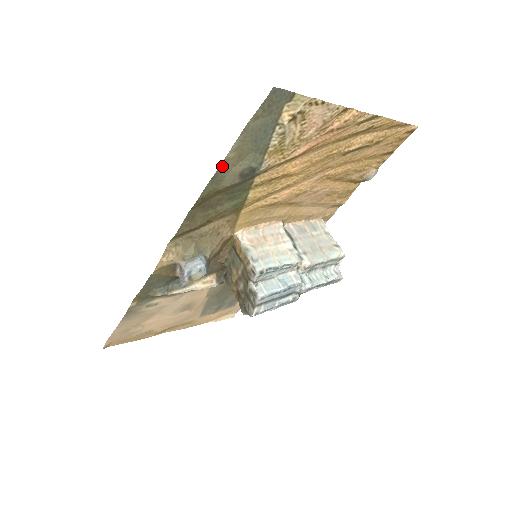
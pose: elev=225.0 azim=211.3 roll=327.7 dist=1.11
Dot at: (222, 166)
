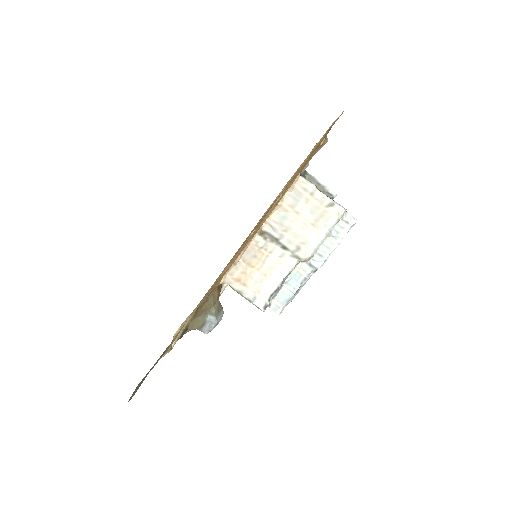
Dot at: (156, 363)
